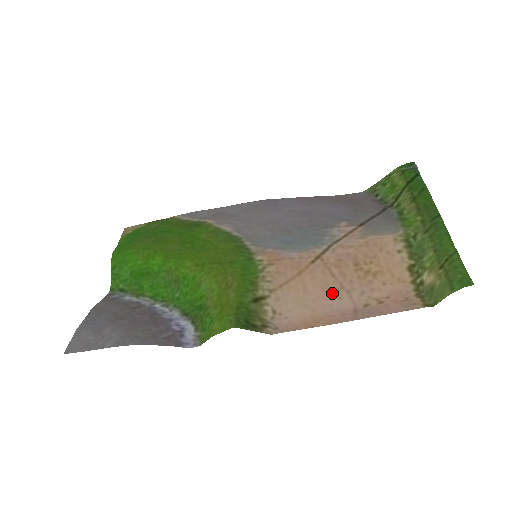
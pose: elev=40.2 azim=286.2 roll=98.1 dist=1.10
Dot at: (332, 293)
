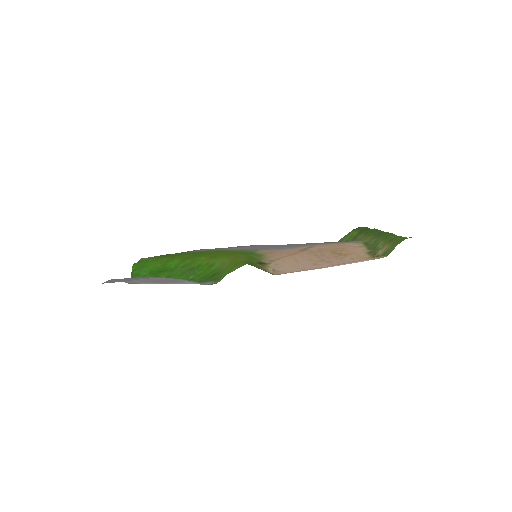
Dot at: (316, 262)
